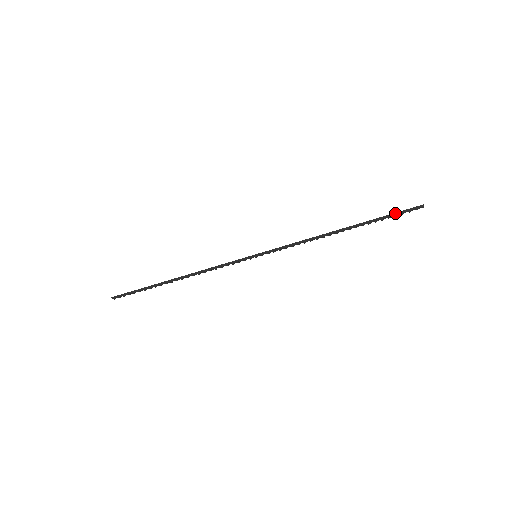
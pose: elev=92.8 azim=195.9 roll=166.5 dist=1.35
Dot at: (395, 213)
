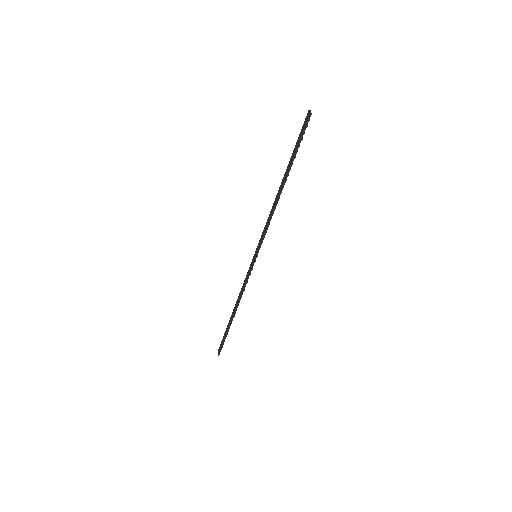
Dot at: (300, 141)
